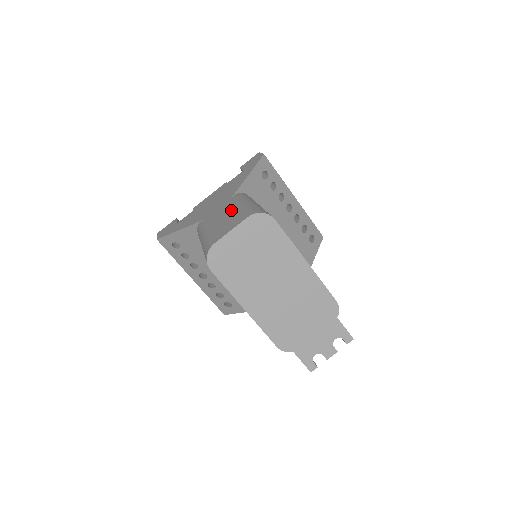
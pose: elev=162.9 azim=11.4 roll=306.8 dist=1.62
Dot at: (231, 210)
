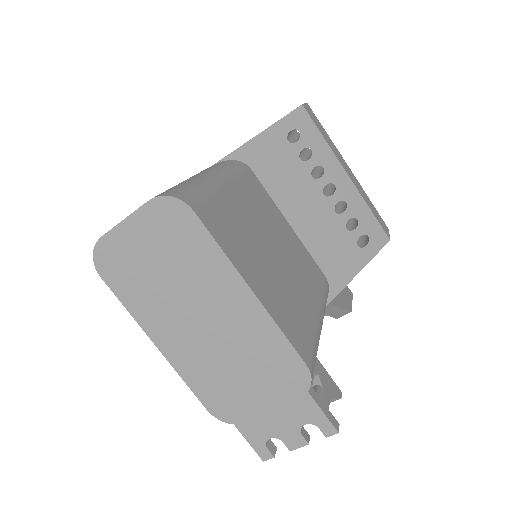
Dot at: occluded
